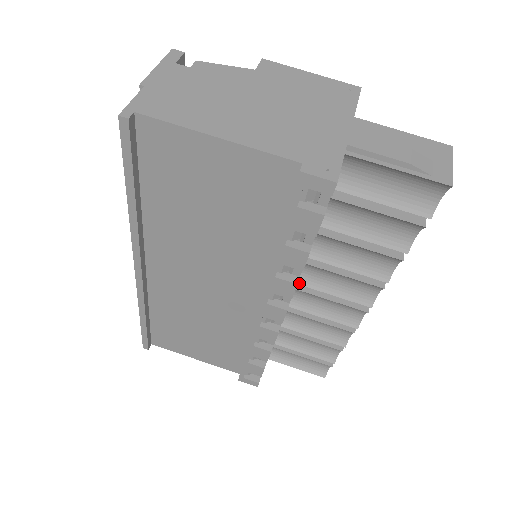
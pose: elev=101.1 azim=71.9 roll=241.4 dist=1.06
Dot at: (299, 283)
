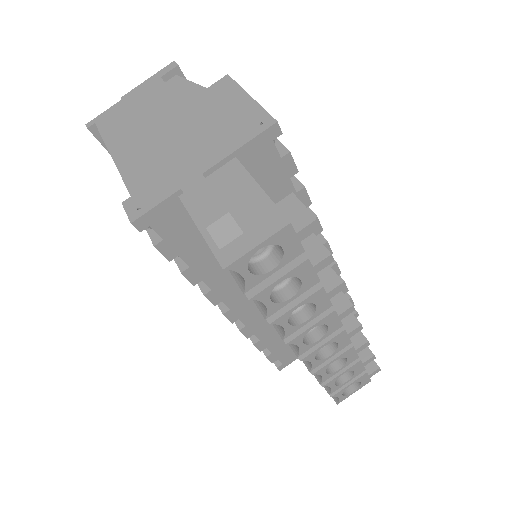
Dot at: occluded
